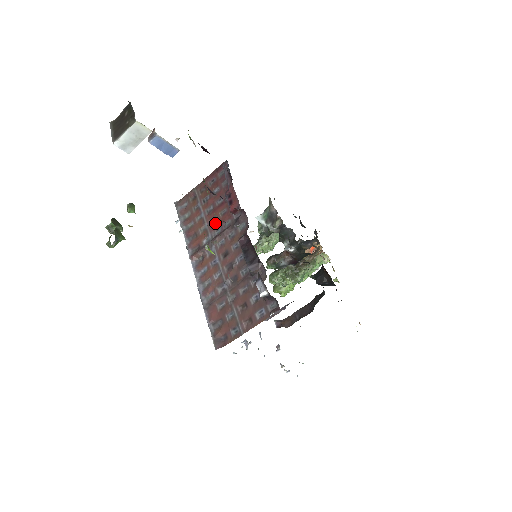
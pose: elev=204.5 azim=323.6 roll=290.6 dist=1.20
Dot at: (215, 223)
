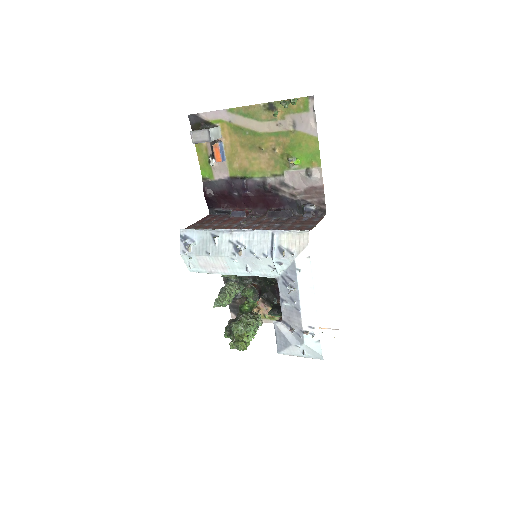
Dot at: (233, 222)
